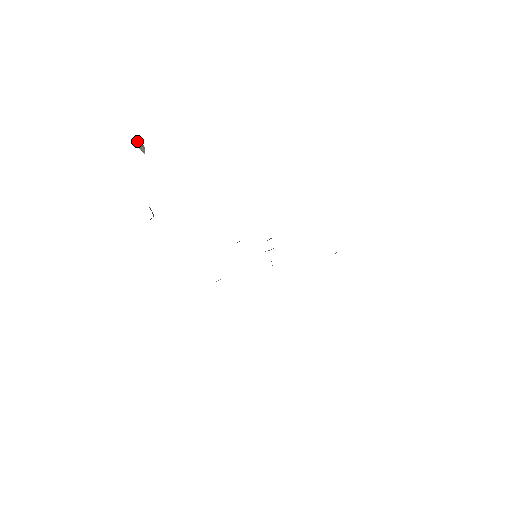
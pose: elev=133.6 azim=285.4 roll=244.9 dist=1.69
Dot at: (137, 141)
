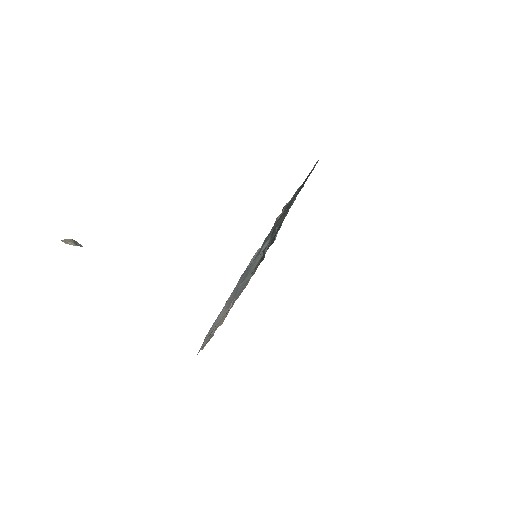
Dot at: (64, 240)
